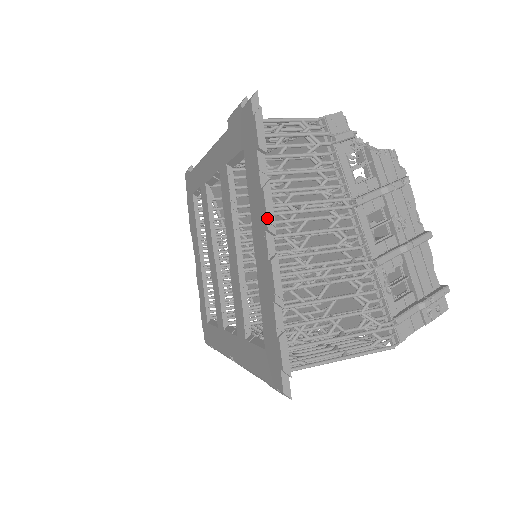
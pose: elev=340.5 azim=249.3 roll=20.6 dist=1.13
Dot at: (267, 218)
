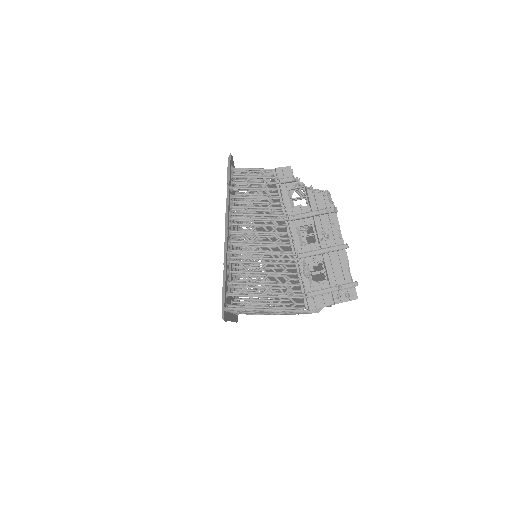
Dot at: (225, 219)
